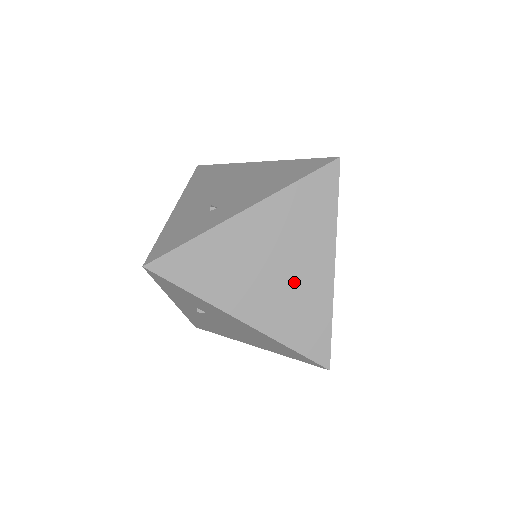
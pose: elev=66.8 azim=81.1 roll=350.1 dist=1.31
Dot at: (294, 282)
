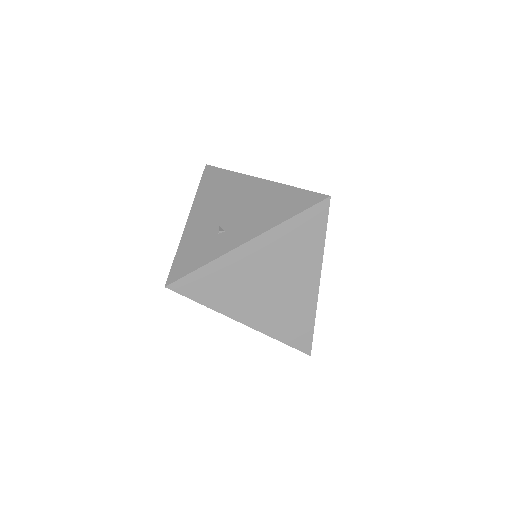
Dot at: (286, 294)
